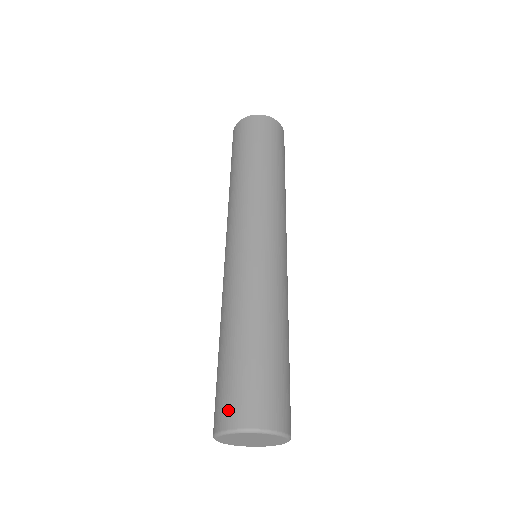
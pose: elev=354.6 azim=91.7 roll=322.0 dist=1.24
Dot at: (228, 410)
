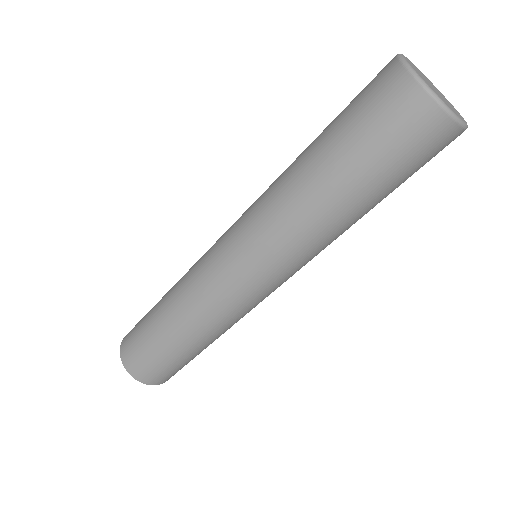
Dot at: occluded
